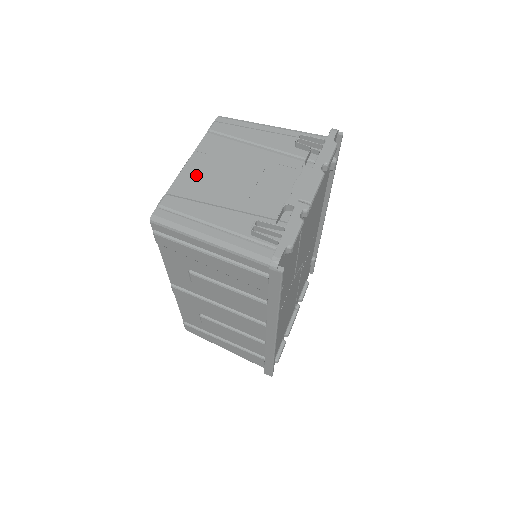
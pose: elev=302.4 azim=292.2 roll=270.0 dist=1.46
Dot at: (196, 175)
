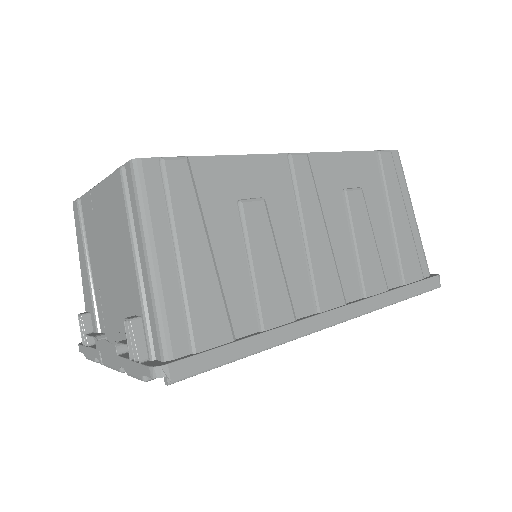
Dot at: (93, 211)
